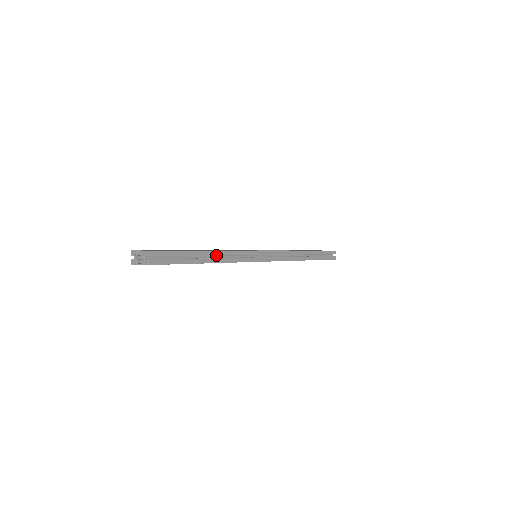
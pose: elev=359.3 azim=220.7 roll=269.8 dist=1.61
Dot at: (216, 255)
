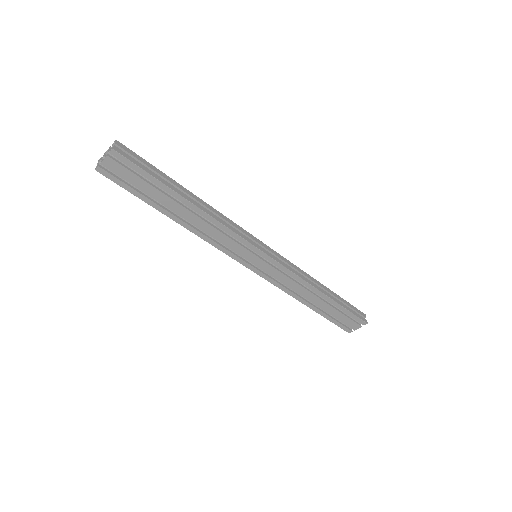
Dot at: (201, 203)
